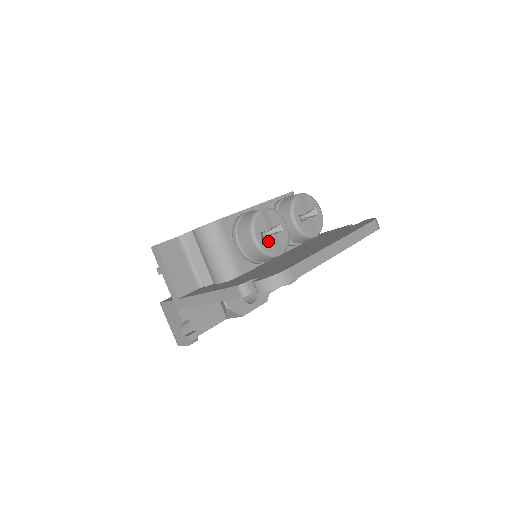
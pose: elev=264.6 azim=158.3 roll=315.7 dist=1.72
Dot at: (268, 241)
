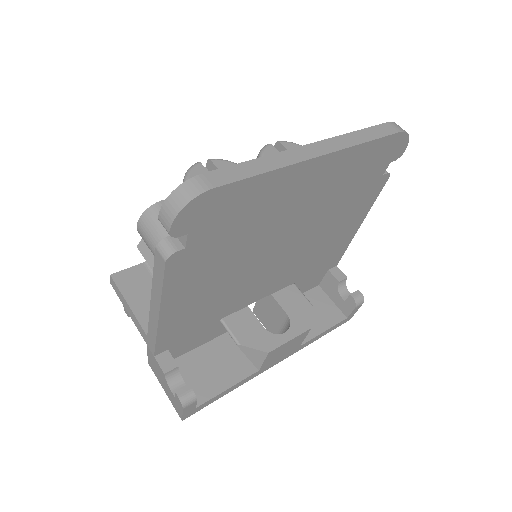
Dot at: occluded
